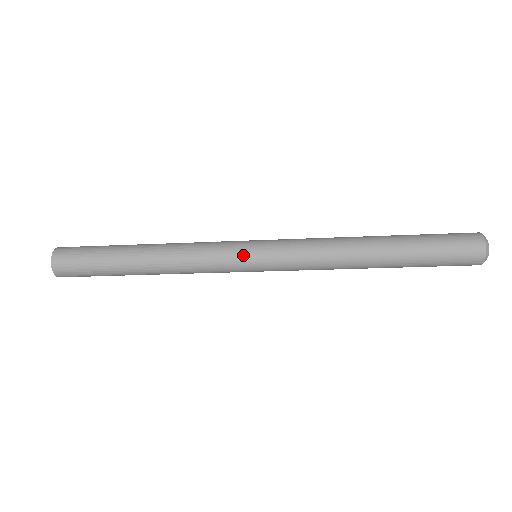
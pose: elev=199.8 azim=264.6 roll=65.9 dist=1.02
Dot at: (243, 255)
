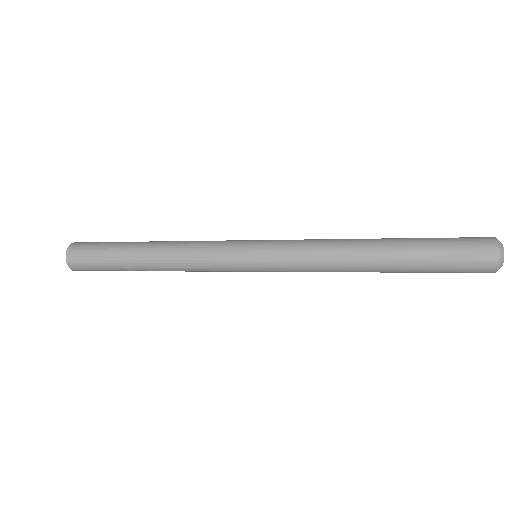
Dot at: (241, 262)
